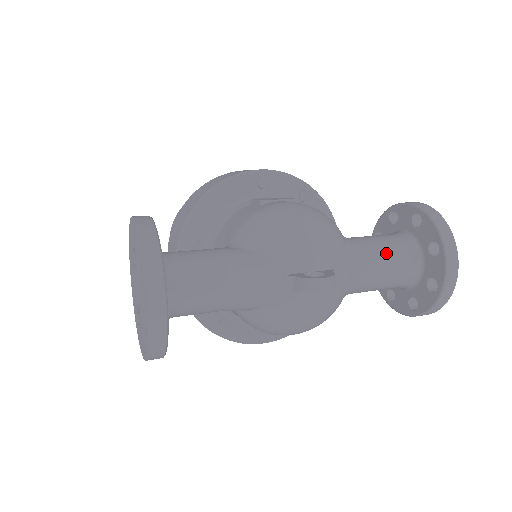
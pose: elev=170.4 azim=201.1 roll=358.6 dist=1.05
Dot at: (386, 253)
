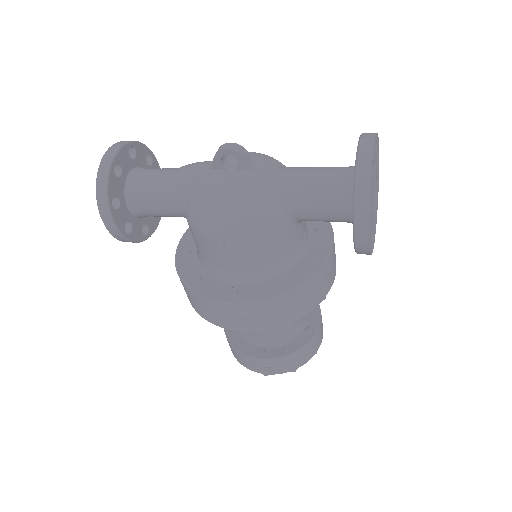
Dot at: (320, 167)
